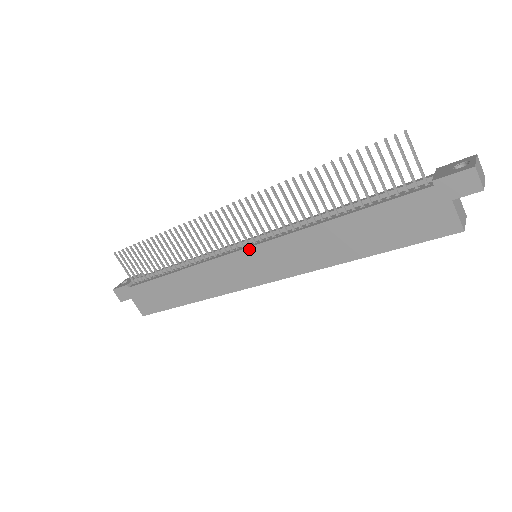
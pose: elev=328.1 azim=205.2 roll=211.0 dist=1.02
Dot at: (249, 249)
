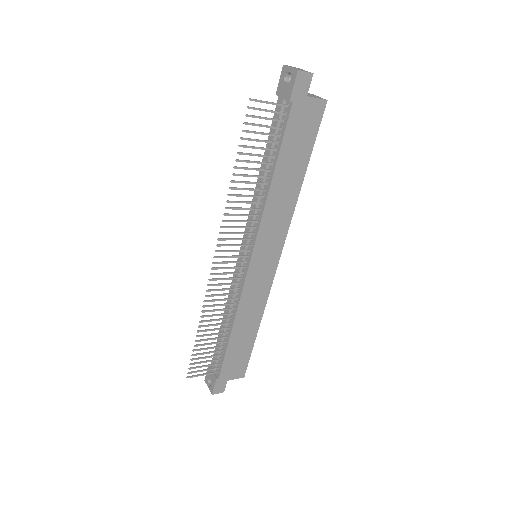
Dot at: (252, 257)
